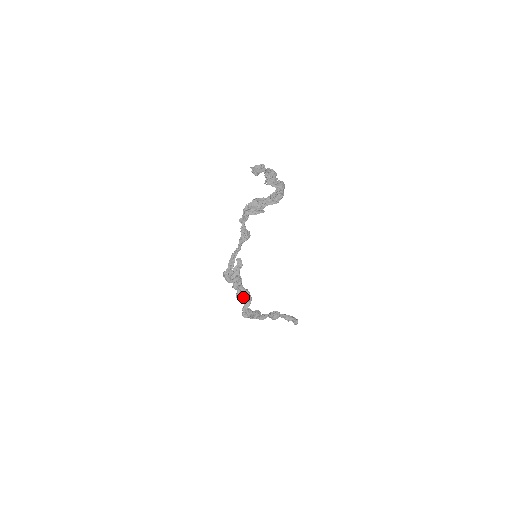
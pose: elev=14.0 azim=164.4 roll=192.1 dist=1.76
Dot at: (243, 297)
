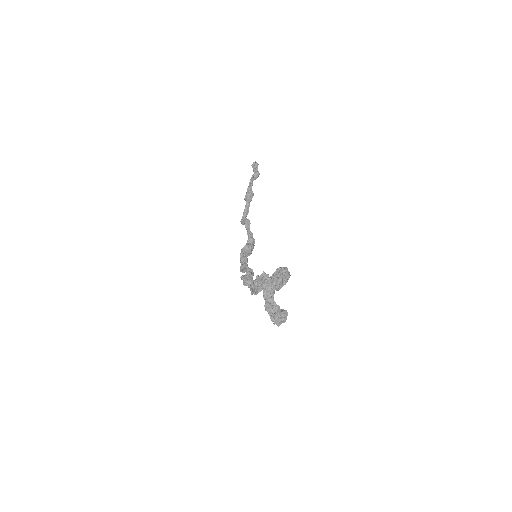
Dot at: (250, 254)
